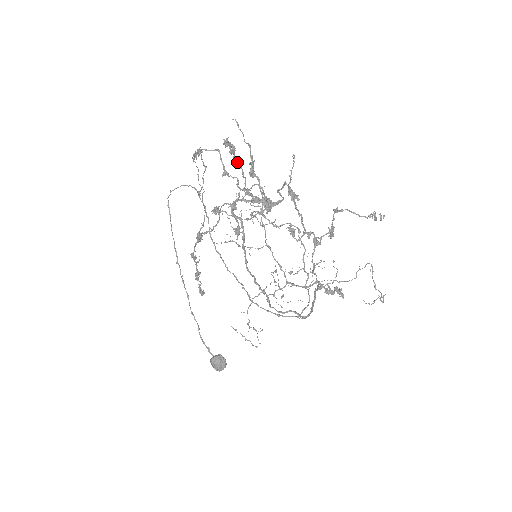
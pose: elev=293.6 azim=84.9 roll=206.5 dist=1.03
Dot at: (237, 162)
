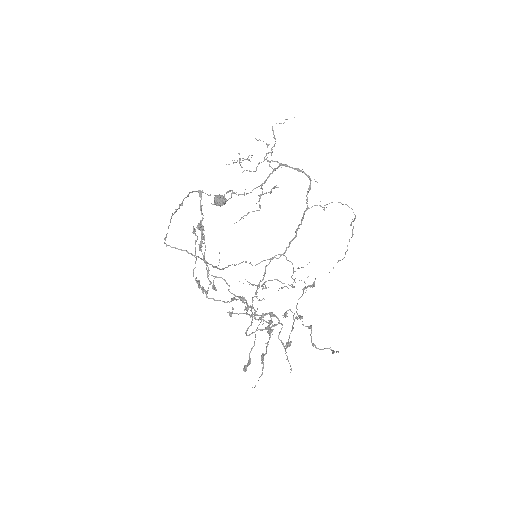
Dot at: occluded
